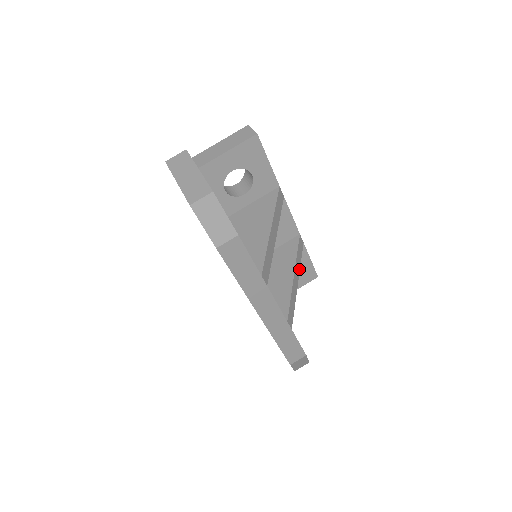
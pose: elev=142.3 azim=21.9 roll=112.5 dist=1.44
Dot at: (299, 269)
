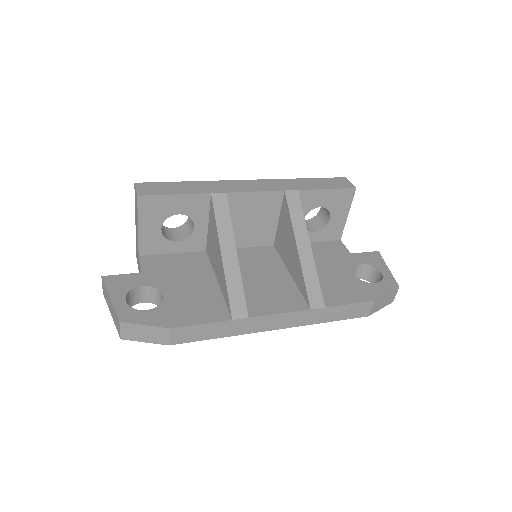
Dot at: (305, 229)
